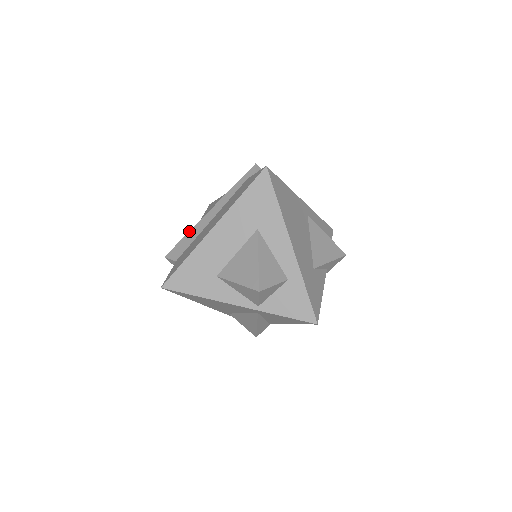
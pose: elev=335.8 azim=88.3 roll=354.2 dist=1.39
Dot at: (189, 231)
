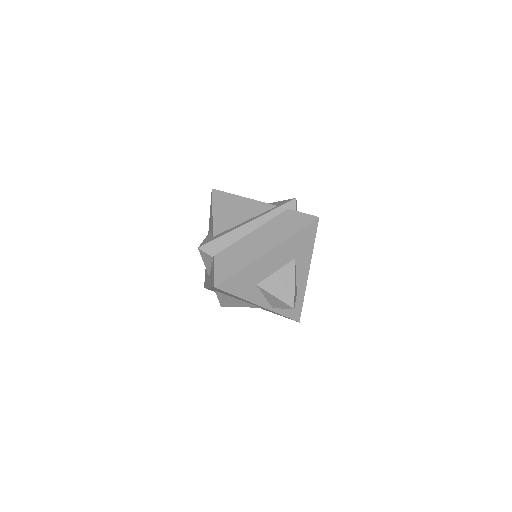
Dot at: (227, 233)
